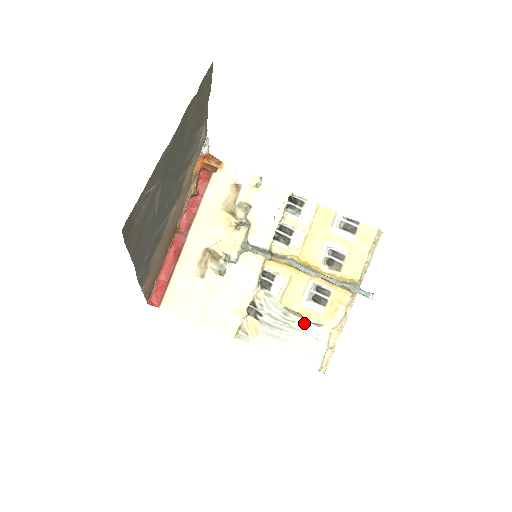
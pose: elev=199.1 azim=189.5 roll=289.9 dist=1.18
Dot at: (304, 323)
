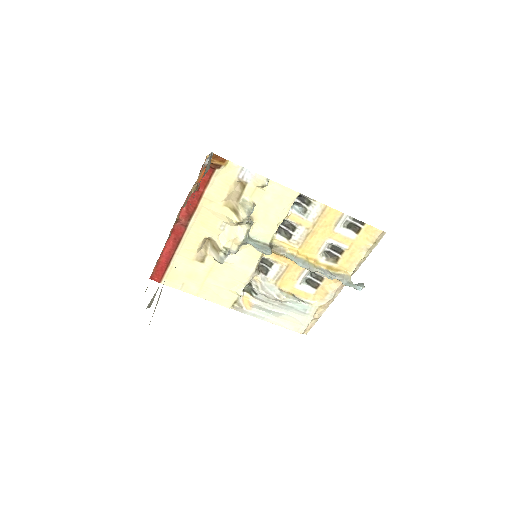
Dot at: (295, 302)
